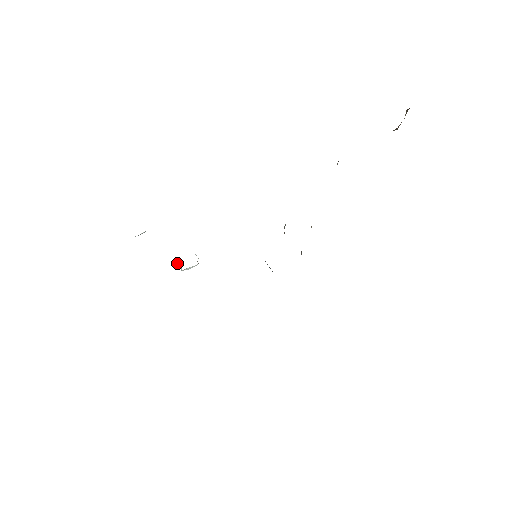
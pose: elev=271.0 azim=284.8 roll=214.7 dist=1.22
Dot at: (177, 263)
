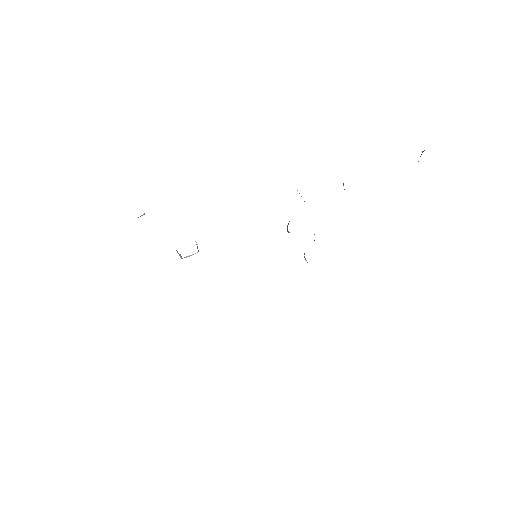
Dot at: occluded
